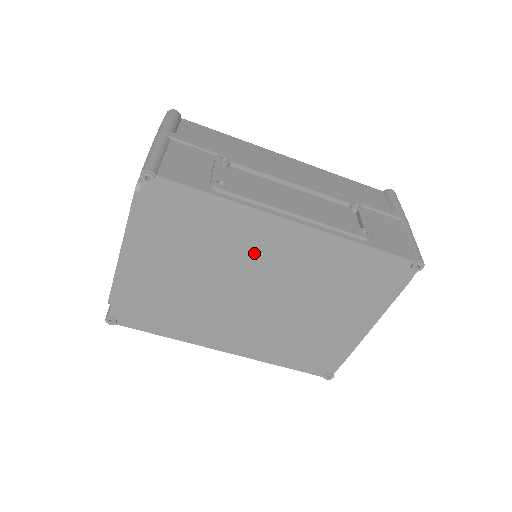
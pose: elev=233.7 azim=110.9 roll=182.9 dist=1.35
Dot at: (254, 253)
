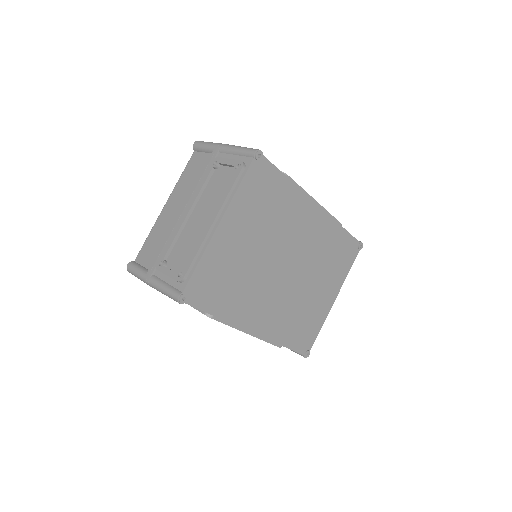
Dot at: (294, 228)
